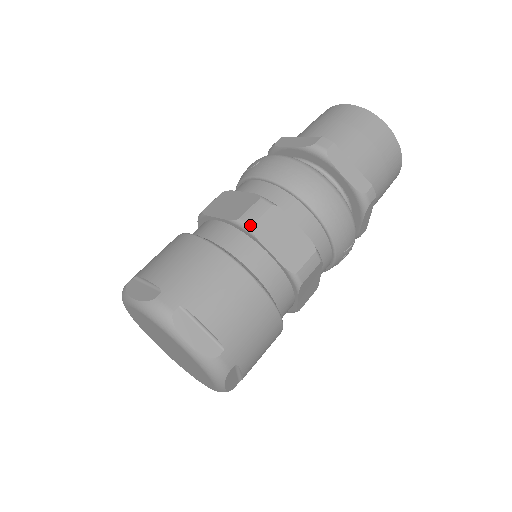
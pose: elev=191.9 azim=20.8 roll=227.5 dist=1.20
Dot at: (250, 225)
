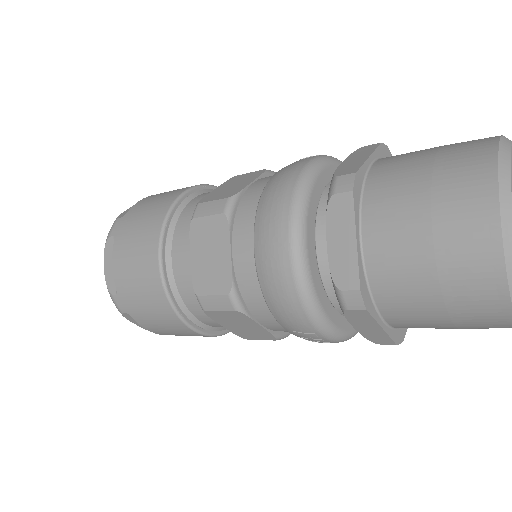
Dot at: (193, 216)
